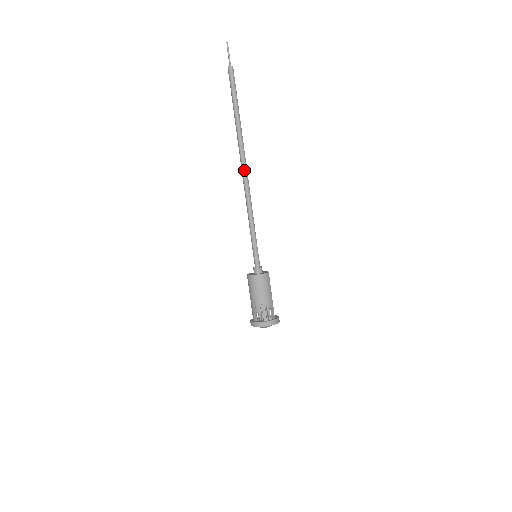
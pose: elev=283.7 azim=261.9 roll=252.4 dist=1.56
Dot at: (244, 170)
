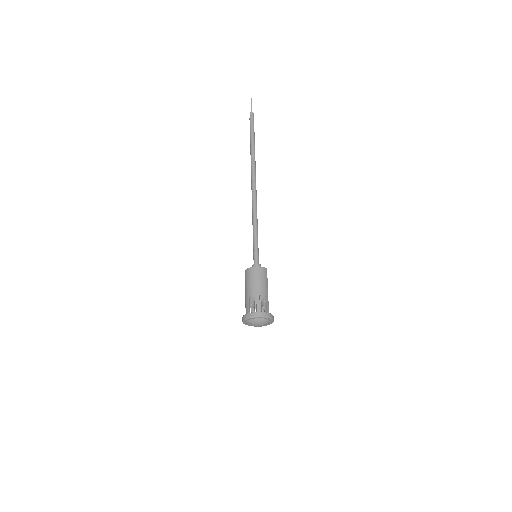
Dot at: (253, 183)
